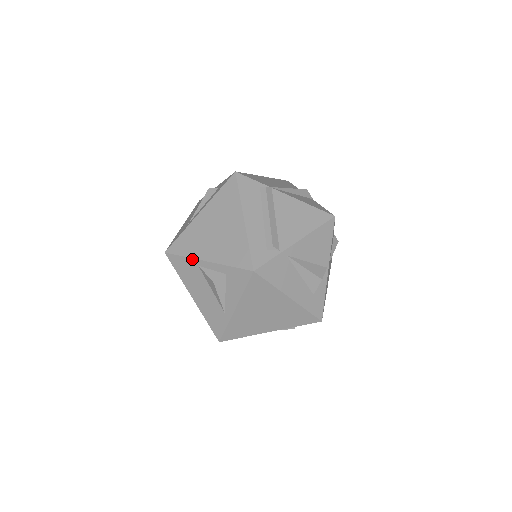
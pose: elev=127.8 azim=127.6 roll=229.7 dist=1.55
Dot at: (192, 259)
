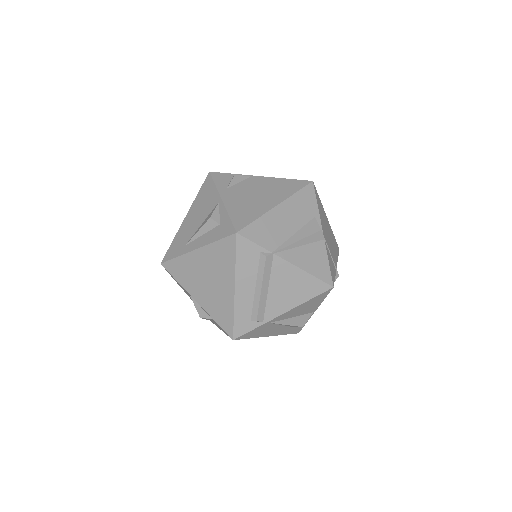
Dot at: (184, 289)
